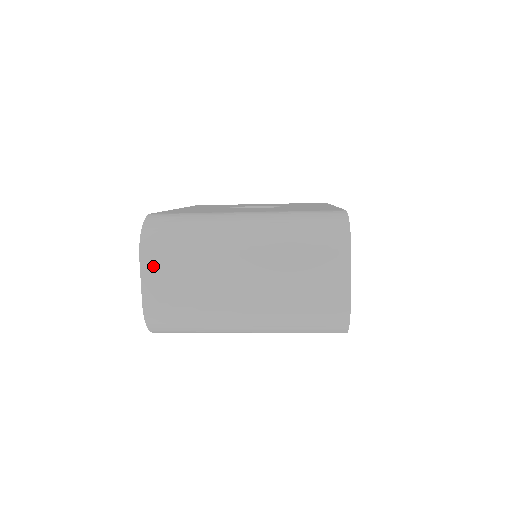
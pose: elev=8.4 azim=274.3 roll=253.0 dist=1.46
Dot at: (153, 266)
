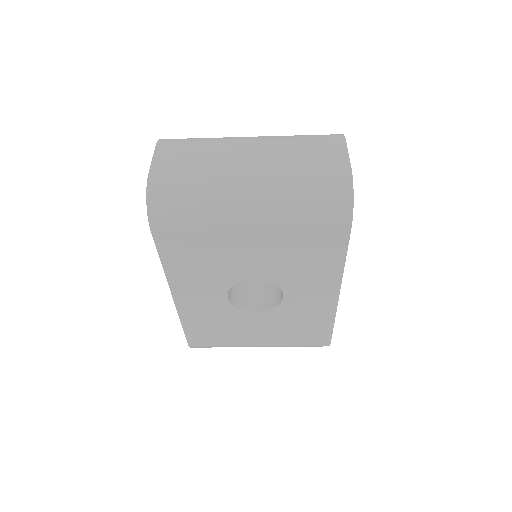
Dot at: (167, 150)
